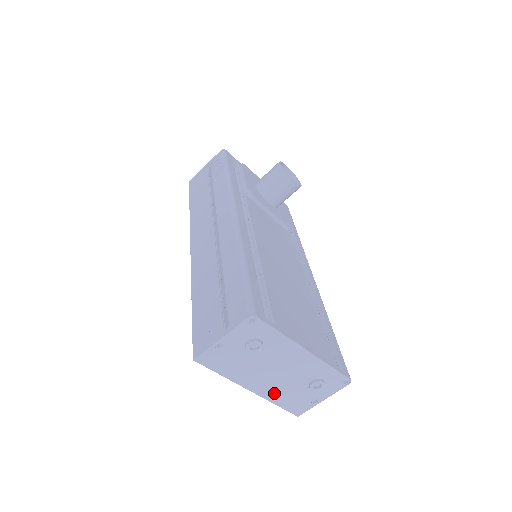
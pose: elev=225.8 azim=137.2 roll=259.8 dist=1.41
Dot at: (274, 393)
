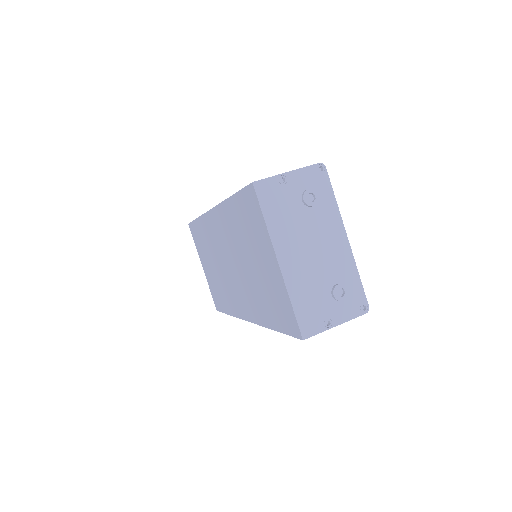
Dot at: (297, 281)
